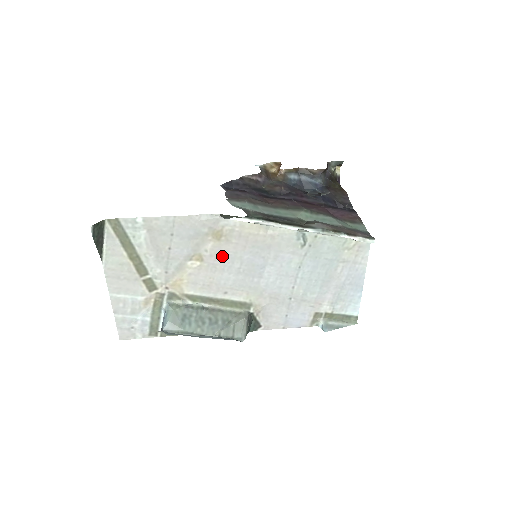
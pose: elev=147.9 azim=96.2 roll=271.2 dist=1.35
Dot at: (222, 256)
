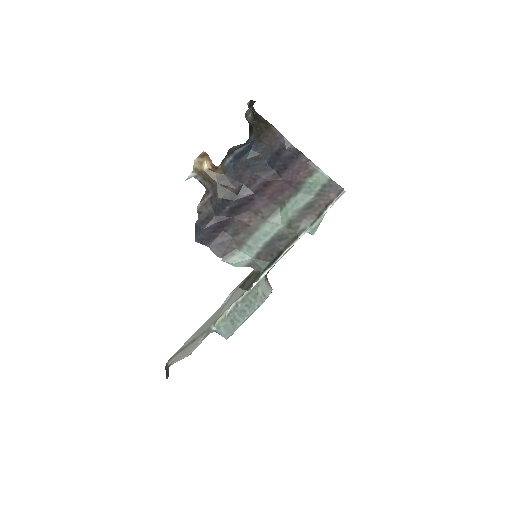
Dot at: occluded
